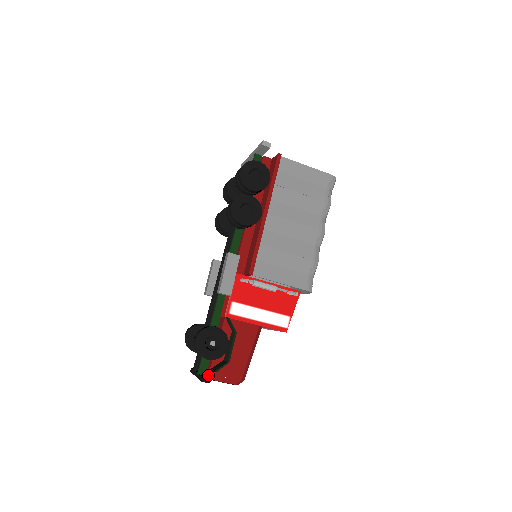
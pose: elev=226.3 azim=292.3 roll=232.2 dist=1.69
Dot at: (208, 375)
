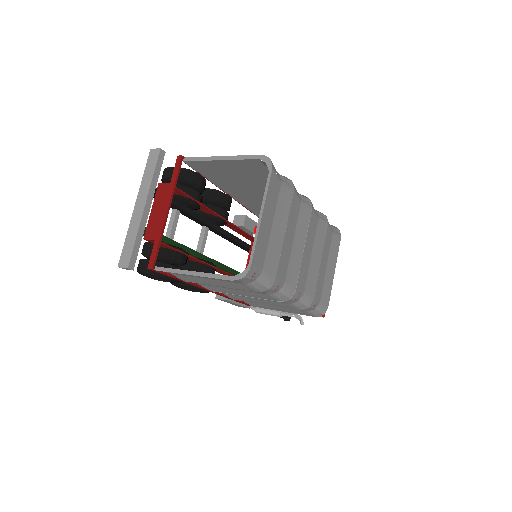
Dot at: occluded
